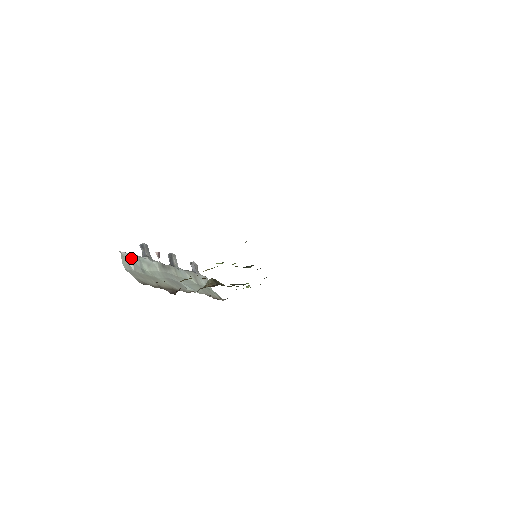
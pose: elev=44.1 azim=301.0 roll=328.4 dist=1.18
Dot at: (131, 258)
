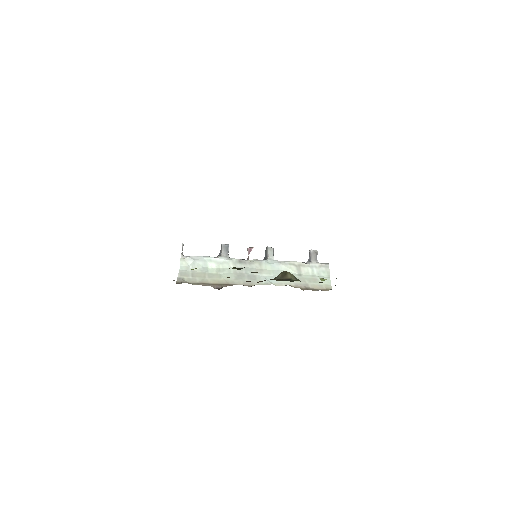
Dot at: (193, 260)
